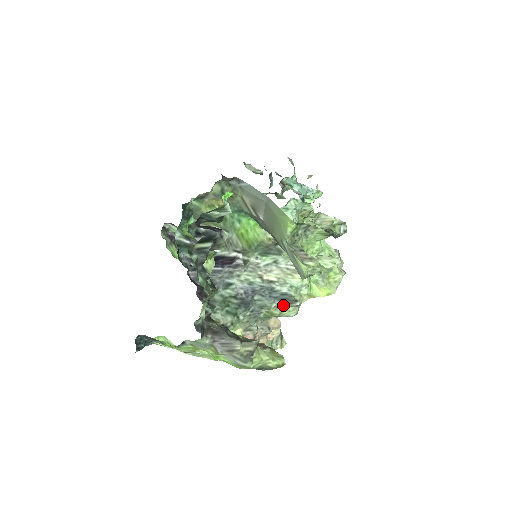
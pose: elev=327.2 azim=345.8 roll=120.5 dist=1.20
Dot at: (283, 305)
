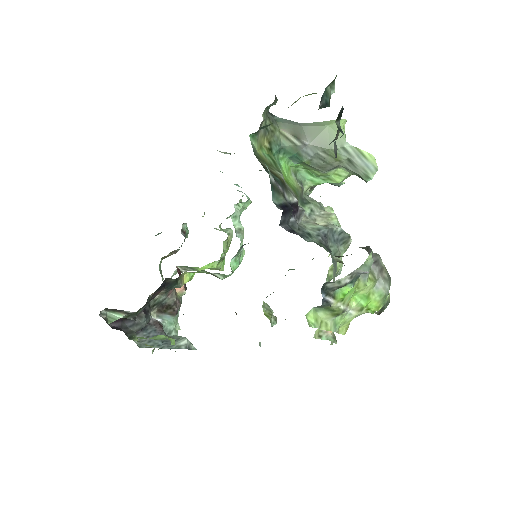
Dot at: (343, 248)
